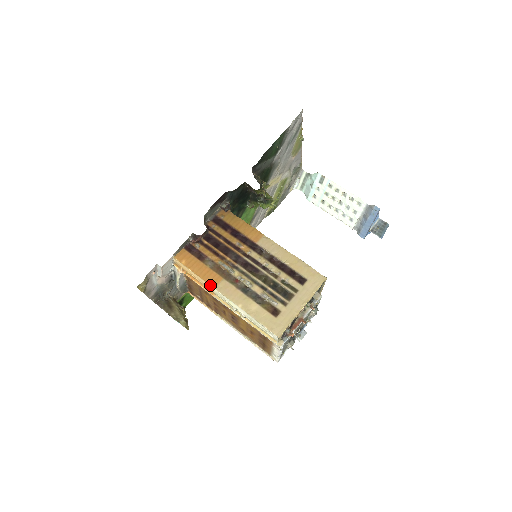
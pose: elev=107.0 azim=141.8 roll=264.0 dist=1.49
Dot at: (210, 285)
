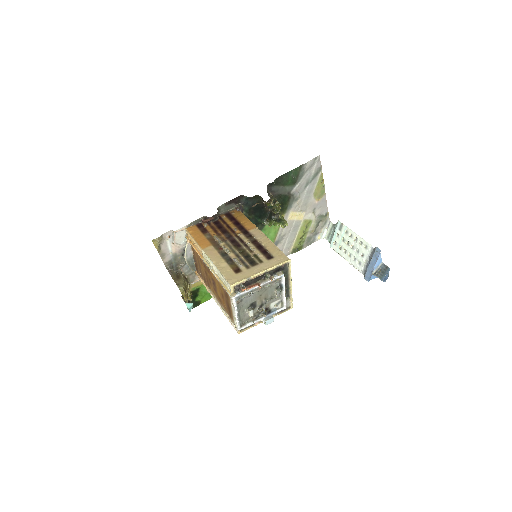
Dot at: (200, 247)
